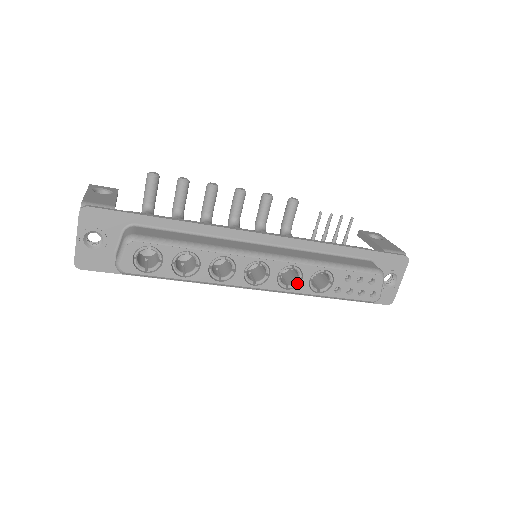
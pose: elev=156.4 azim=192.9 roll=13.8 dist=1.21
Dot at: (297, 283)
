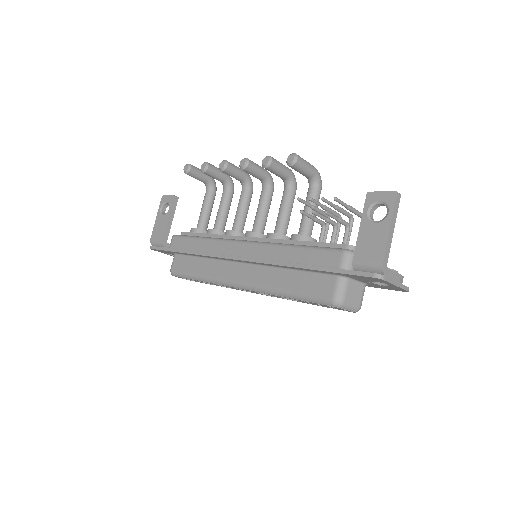
Dot at: (275, 296)
